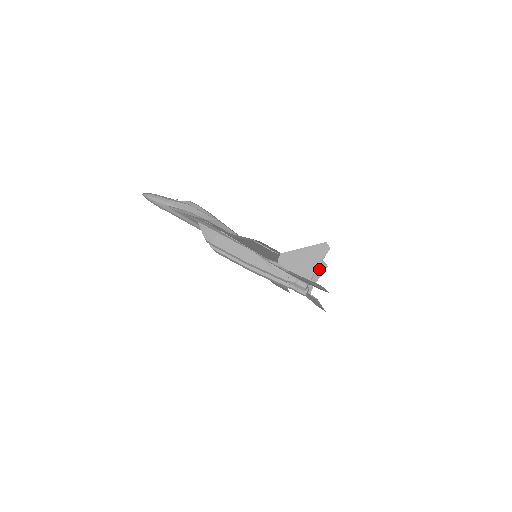
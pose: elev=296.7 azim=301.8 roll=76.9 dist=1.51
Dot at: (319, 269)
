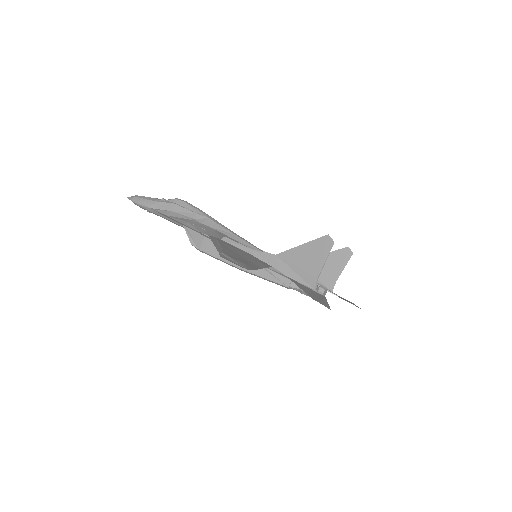
Dot at: (342, 258)
